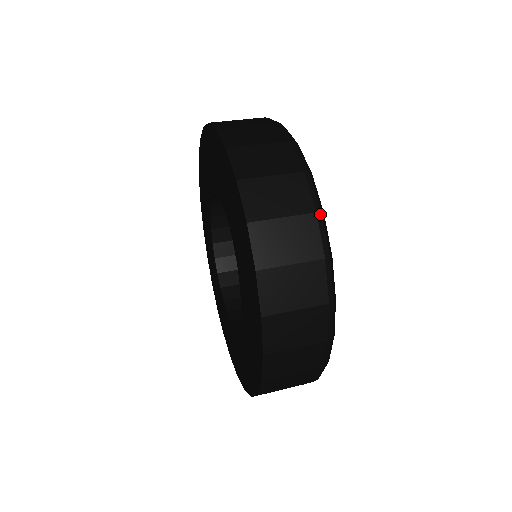
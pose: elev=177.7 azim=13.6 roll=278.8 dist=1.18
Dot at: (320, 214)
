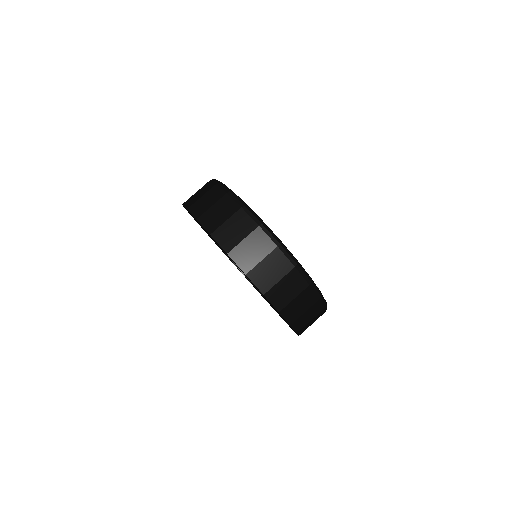
Dot at: (280, 246)
